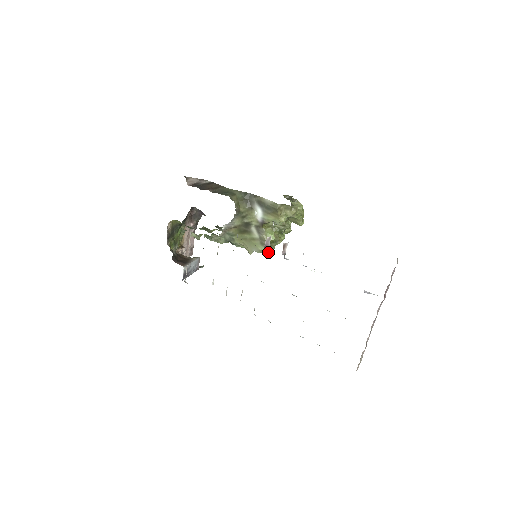
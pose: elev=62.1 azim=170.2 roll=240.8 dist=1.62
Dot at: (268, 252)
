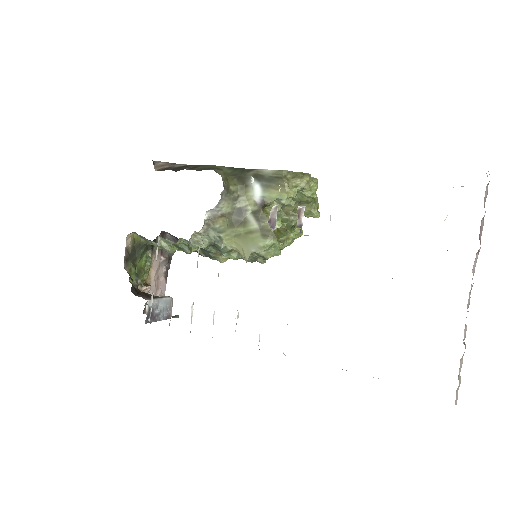
Dot at: (273, 253)
